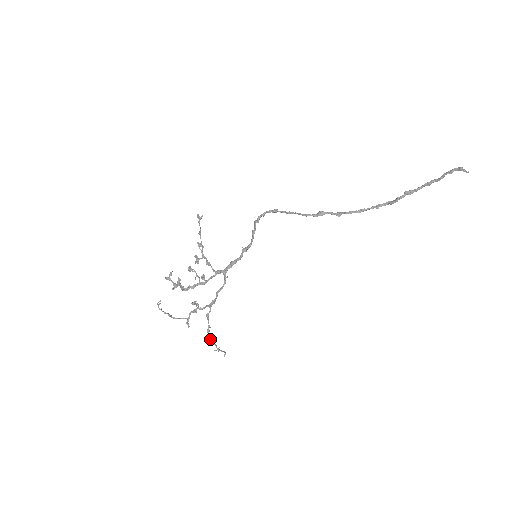
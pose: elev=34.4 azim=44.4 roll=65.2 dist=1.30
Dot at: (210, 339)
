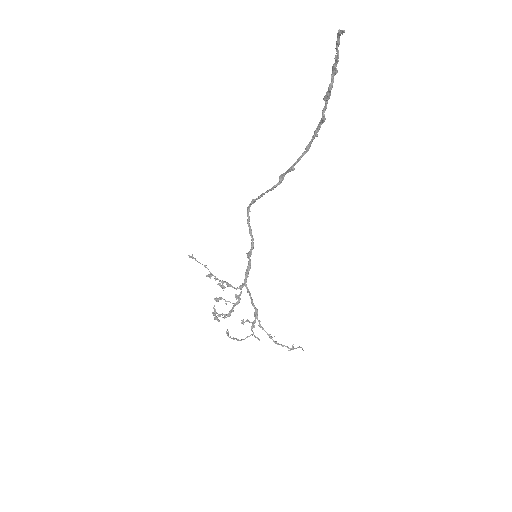
Dot at: (277, 344)
